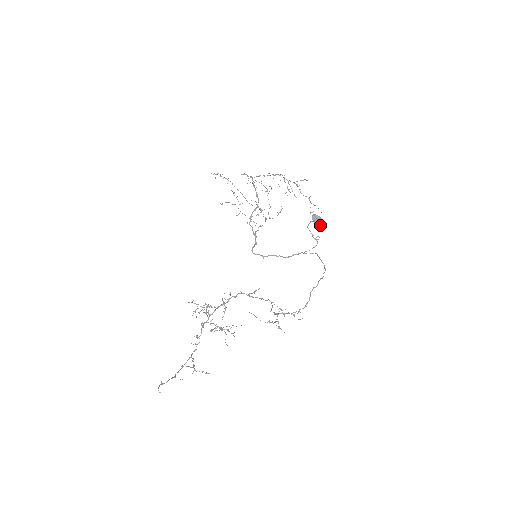
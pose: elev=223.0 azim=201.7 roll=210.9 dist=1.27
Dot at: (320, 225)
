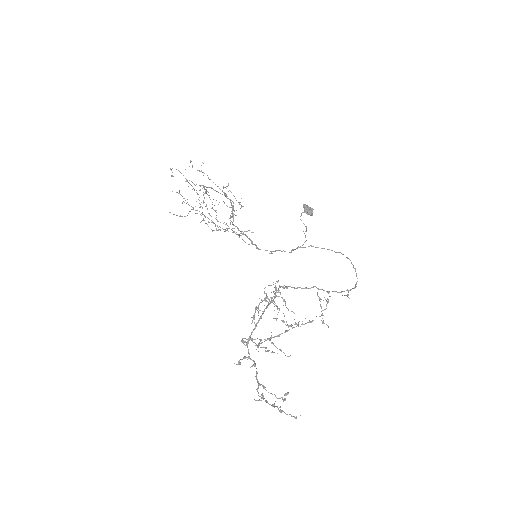
Dot at: (312, 215)
